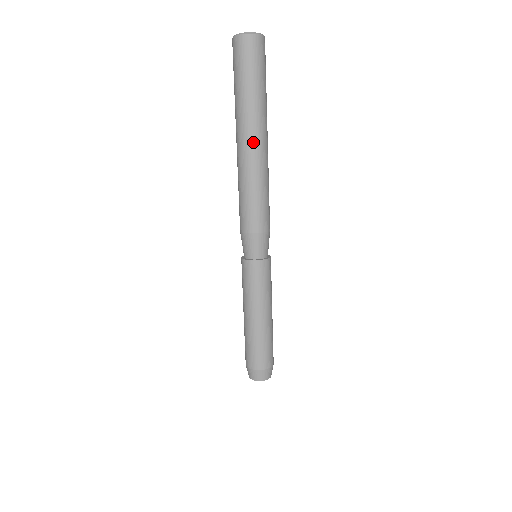
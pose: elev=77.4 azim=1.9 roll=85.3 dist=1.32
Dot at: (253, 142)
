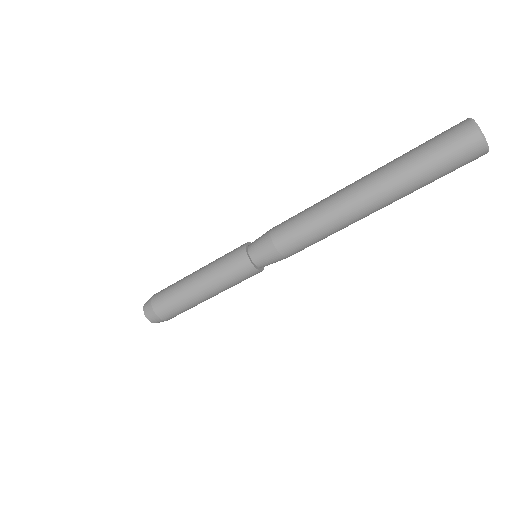
Dot at: (373, 212)
